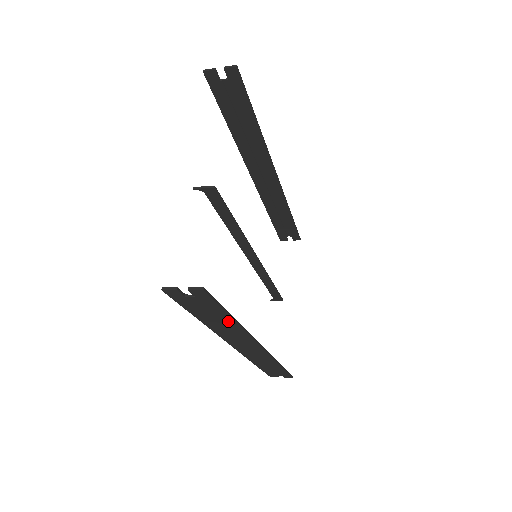
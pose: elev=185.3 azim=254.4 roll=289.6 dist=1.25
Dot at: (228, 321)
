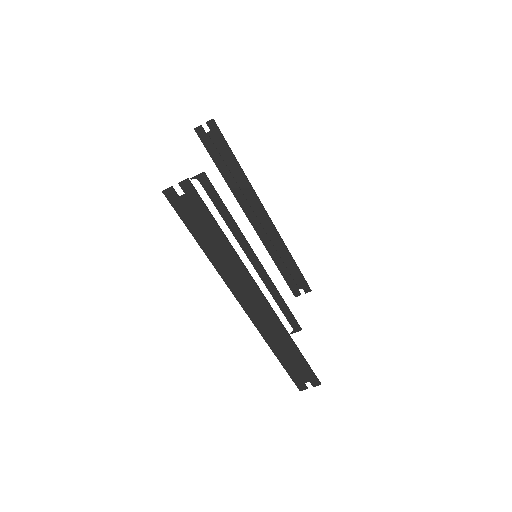
Dot at: (219, 238)
